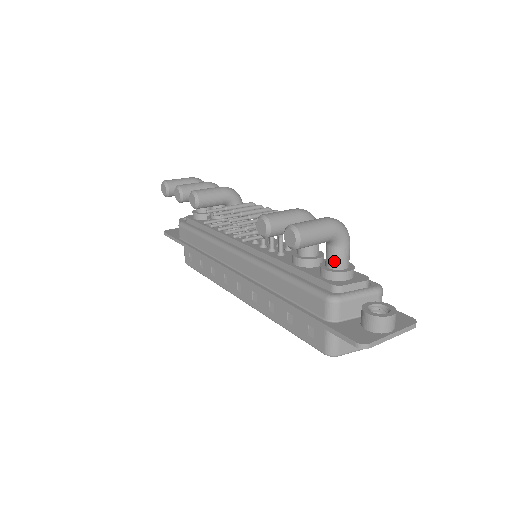
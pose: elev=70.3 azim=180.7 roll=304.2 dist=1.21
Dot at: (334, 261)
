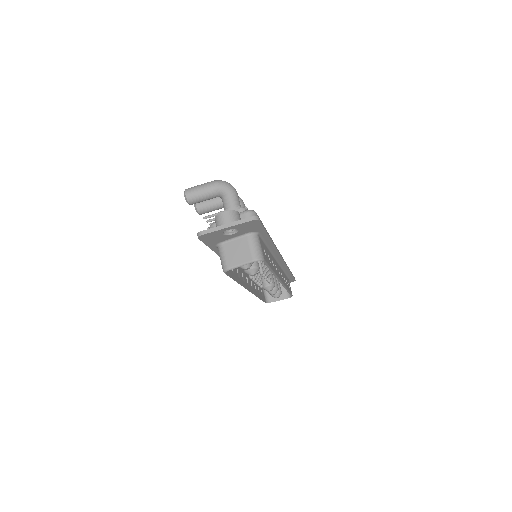
Dot at: (224, 207)
